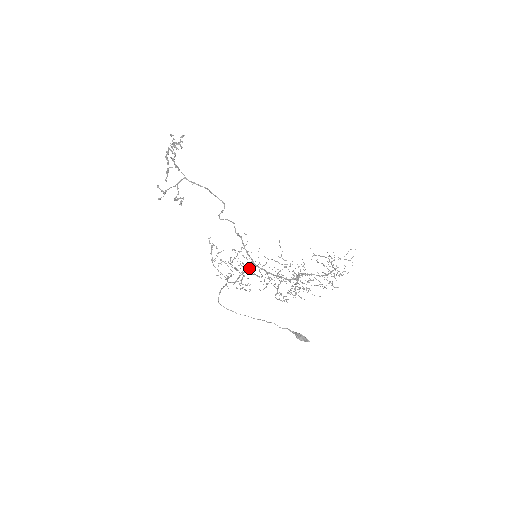
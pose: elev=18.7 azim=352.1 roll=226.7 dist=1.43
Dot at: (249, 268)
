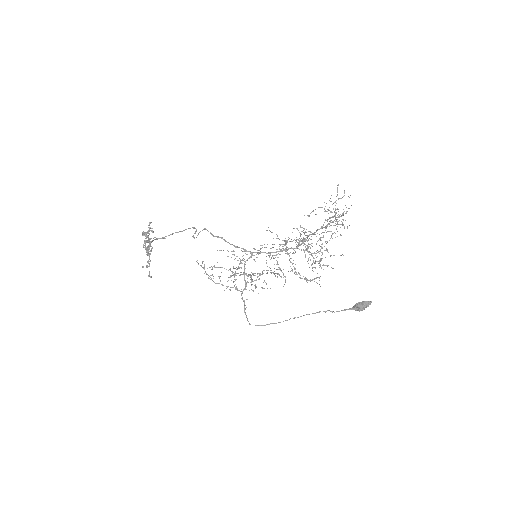
Dot at: (247, 259)
